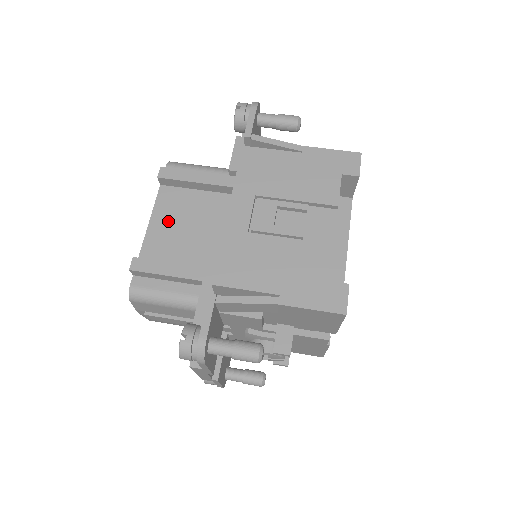
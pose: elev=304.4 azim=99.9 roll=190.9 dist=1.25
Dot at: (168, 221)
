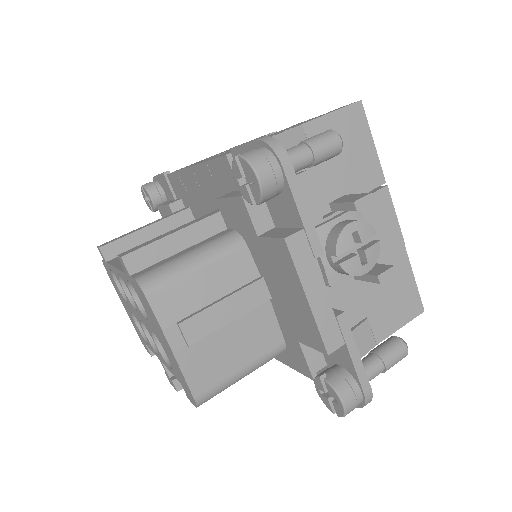
Dot at: occluded
